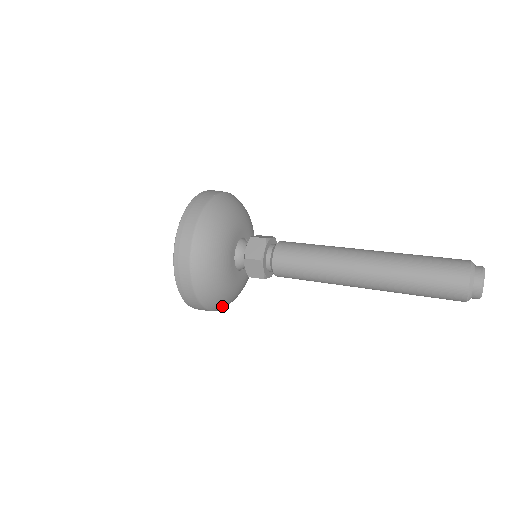
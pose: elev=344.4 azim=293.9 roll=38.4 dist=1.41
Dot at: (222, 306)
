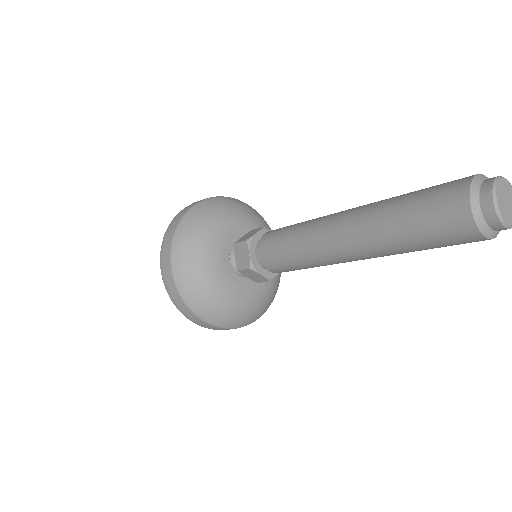
Dot at: (207, 311)
